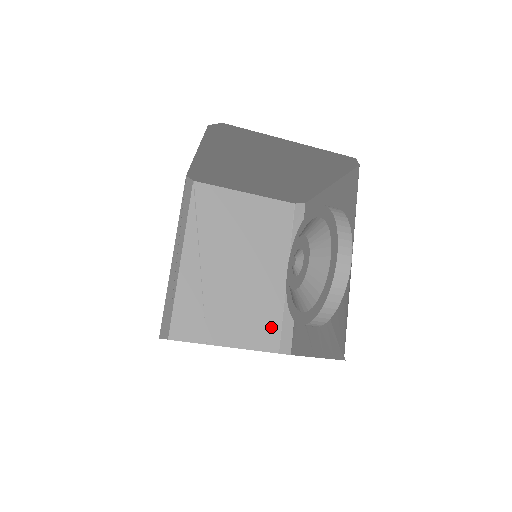
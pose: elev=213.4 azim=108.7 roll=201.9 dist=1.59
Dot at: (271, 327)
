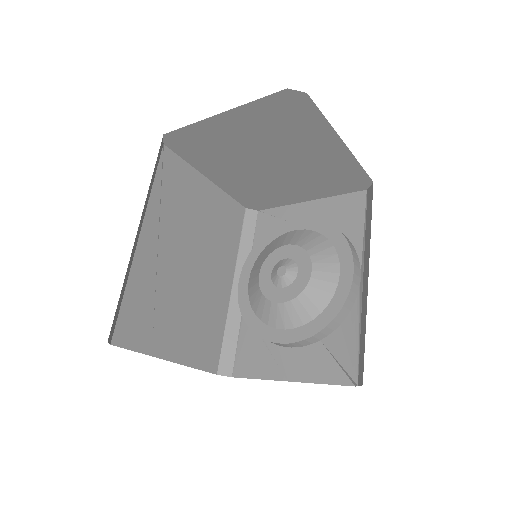
Dot at: (213, 342)
